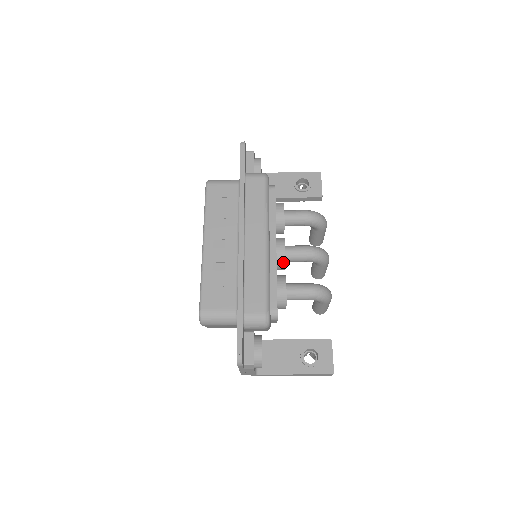
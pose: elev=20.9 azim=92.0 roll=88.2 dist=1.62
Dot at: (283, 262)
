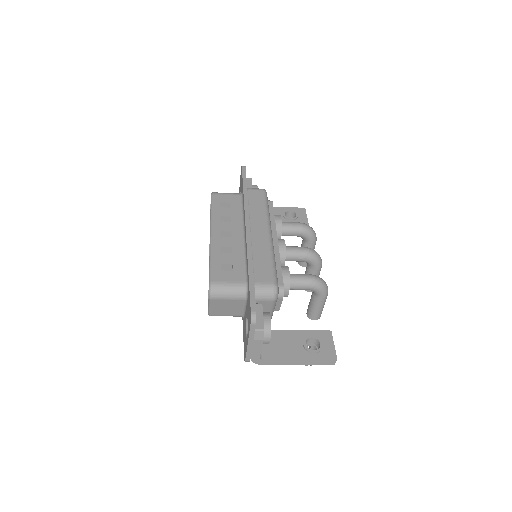
Dot at: (283, 256)
